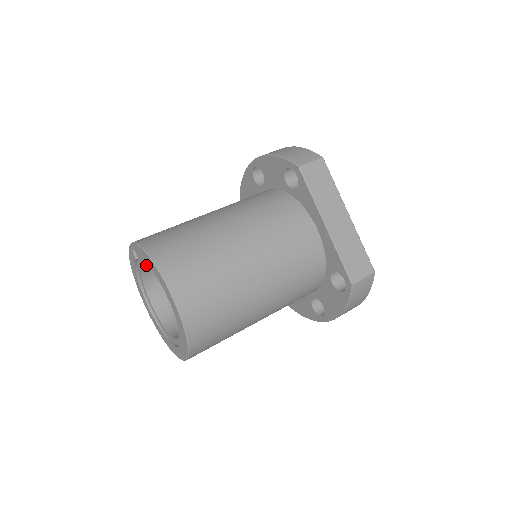
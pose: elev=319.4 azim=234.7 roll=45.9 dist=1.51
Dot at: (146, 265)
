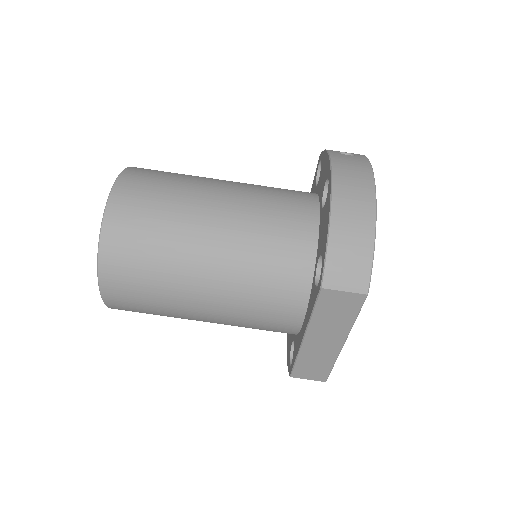
Dot at: occluded
